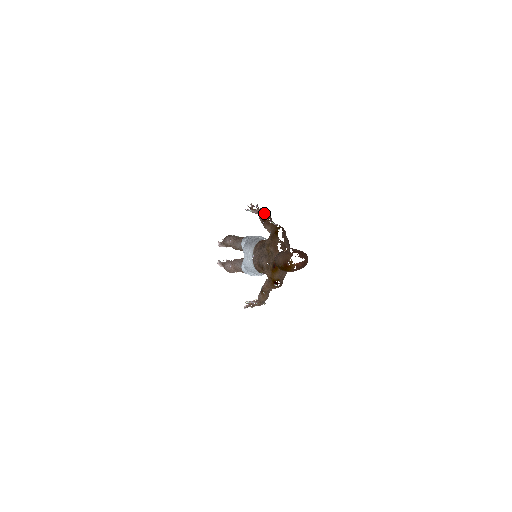
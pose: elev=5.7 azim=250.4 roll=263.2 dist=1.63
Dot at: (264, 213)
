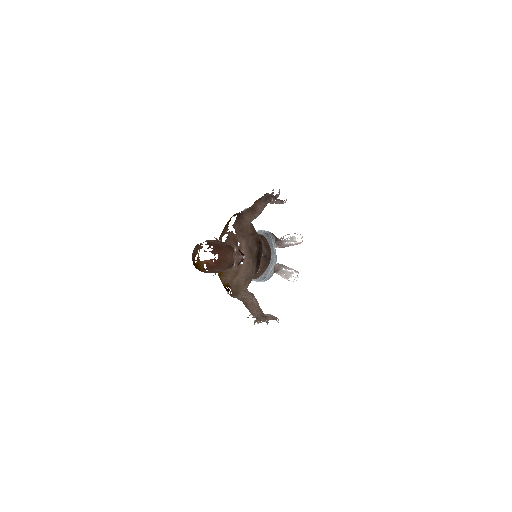
Dot at: (258, 199)
